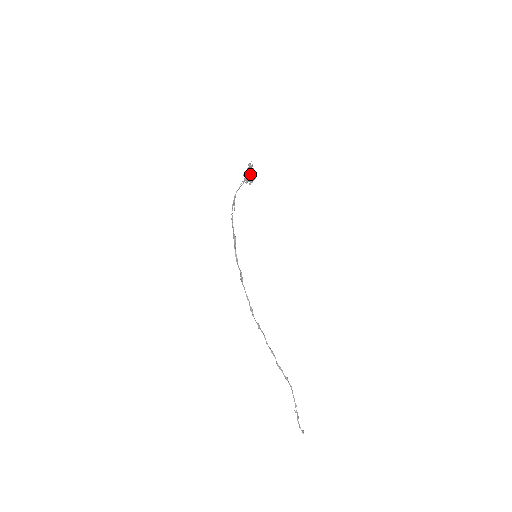
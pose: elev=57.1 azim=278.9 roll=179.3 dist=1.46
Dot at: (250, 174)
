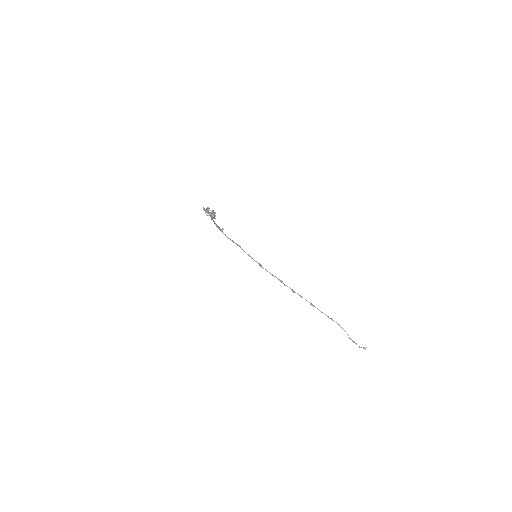
Dot at: (211, 212)
